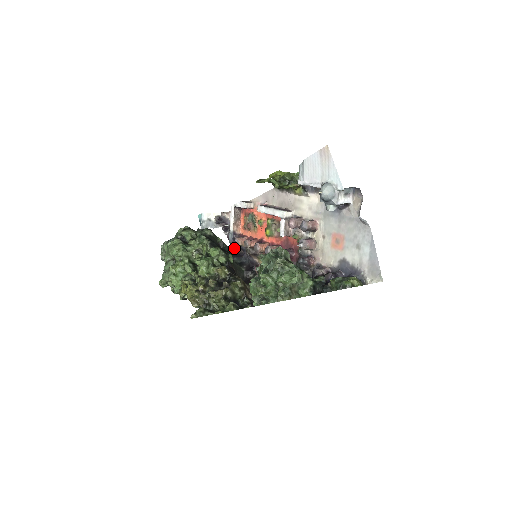
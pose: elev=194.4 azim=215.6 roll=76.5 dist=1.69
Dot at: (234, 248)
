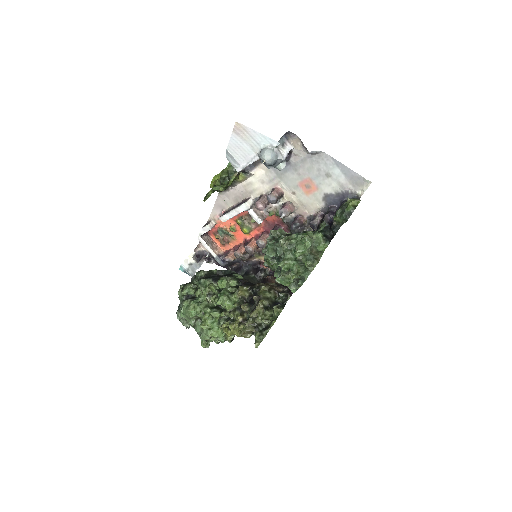
Dot at: (229, 267)
